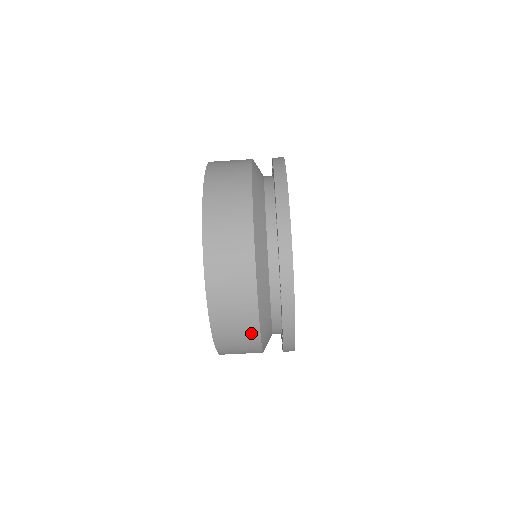
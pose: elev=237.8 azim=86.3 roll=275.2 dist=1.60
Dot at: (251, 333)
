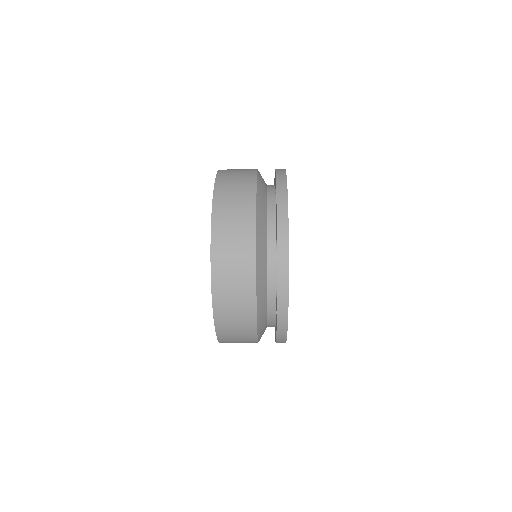
Dot at: occluded
